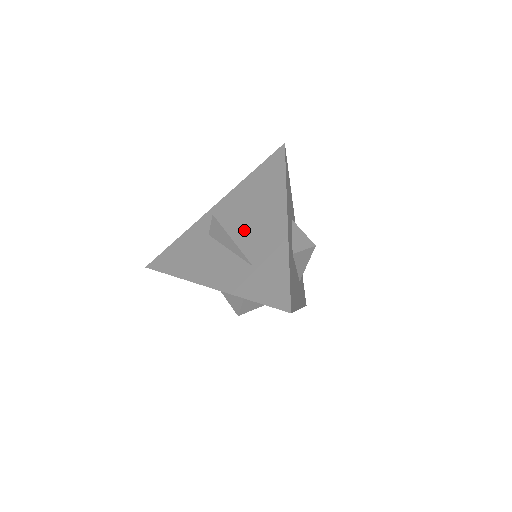
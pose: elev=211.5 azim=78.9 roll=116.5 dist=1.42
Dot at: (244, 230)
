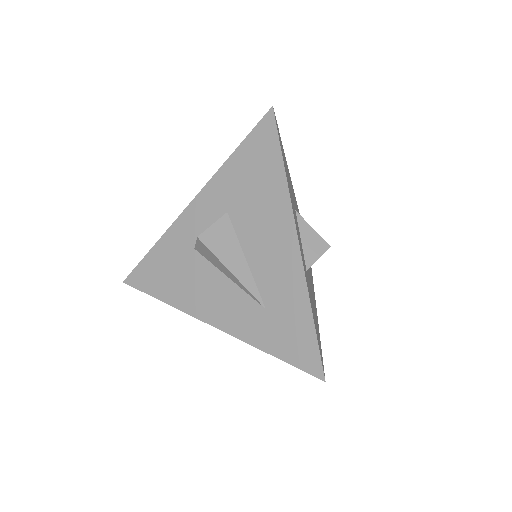
Dot at: (242, 251)
